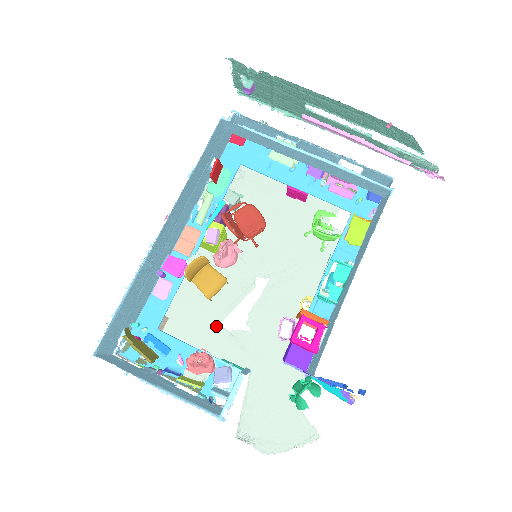
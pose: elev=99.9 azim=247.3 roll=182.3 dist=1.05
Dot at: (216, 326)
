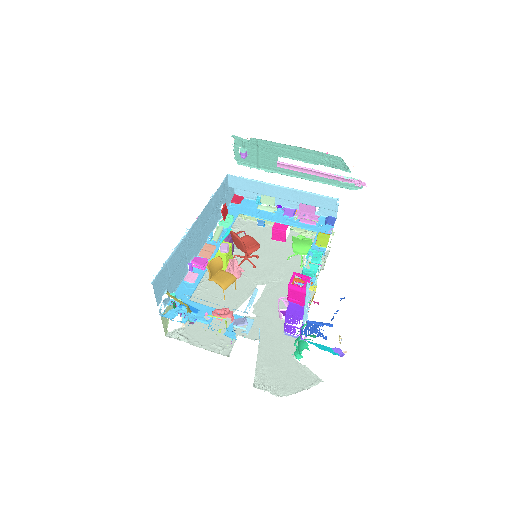
Dot at: occluded
